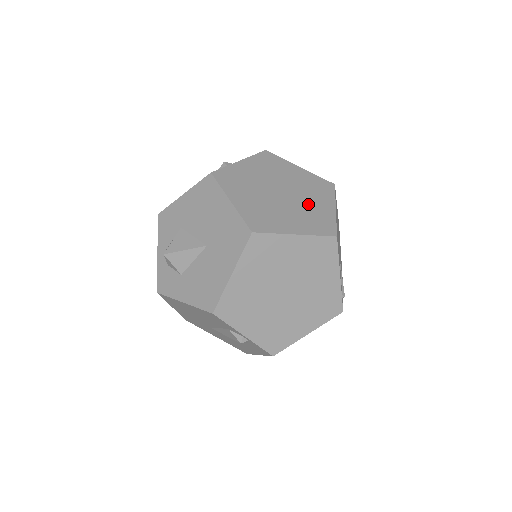
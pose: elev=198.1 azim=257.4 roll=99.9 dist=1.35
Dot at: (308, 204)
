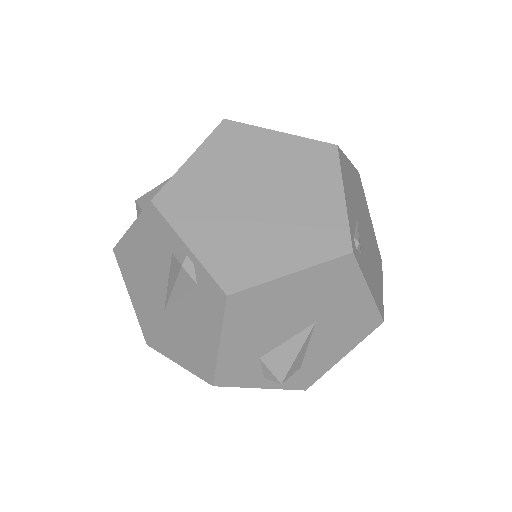
Dot at: occluded
